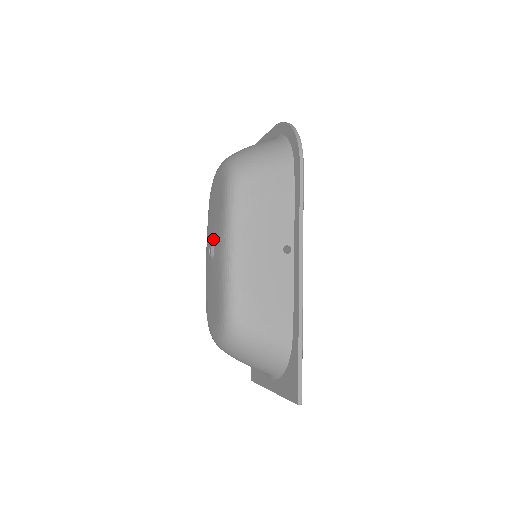
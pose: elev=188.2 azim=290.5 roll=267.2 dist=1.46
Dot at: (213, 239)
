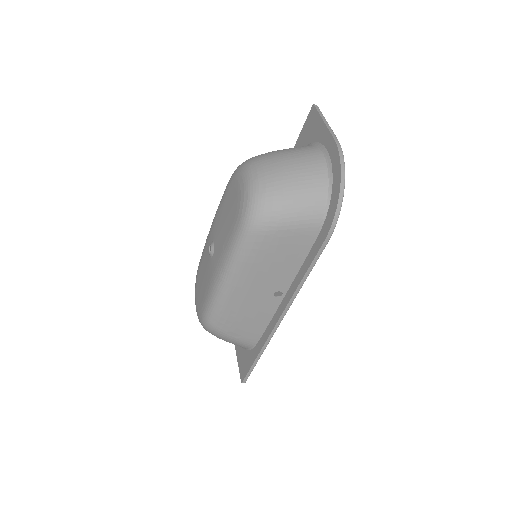
Dot at: (215, 243)
